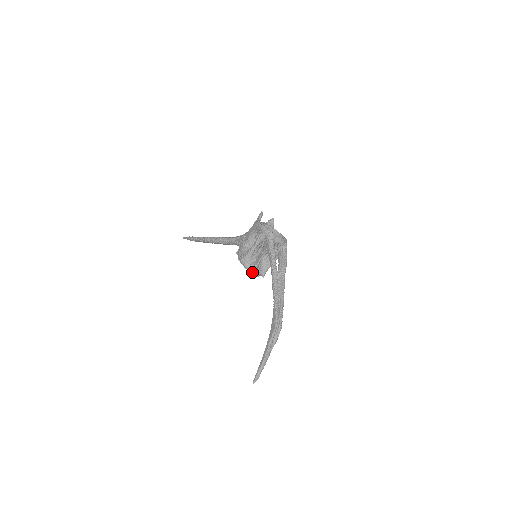
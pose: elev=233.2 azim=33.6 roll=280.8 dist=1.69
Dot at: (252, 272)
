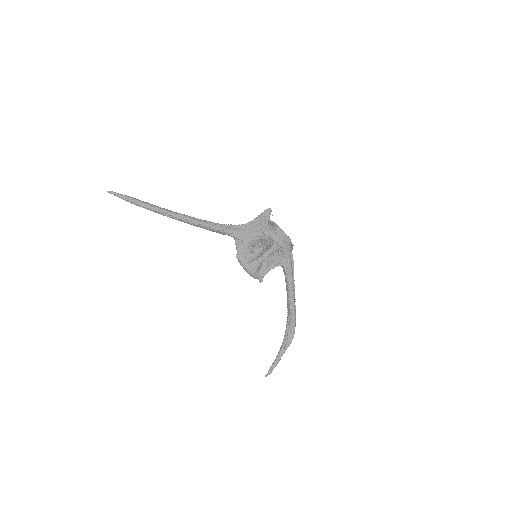
Dot at: (259, 280)
